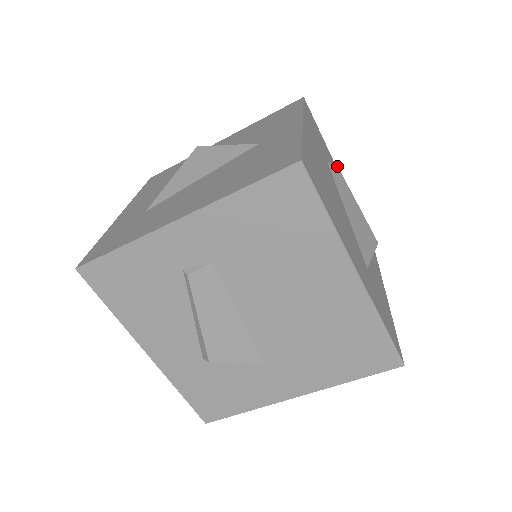
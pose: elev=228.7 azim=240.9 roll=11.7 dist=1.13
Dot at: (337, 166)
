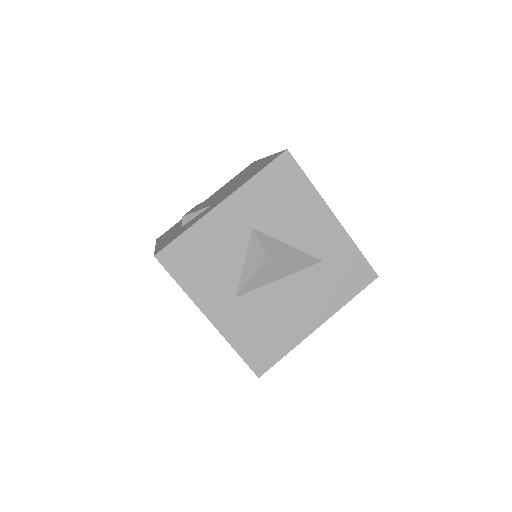
Dot at: occluded
